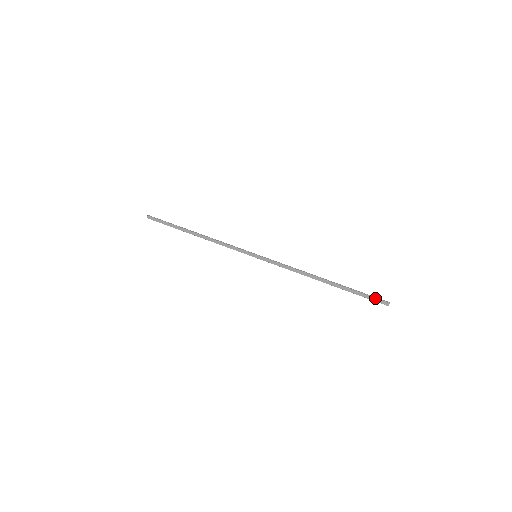
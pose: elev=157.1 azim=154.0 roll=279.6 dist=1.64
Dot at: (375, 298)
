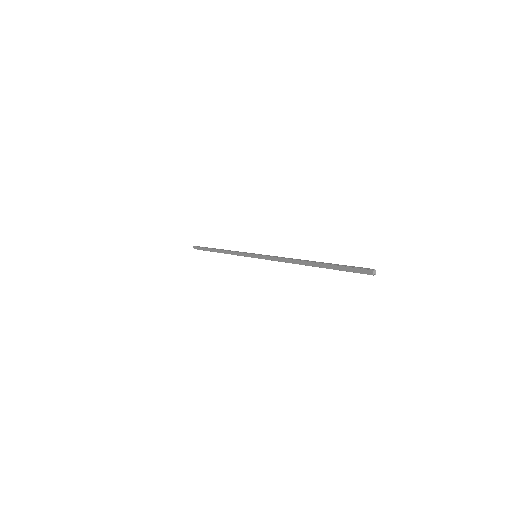
Dot at: (356, 268)
